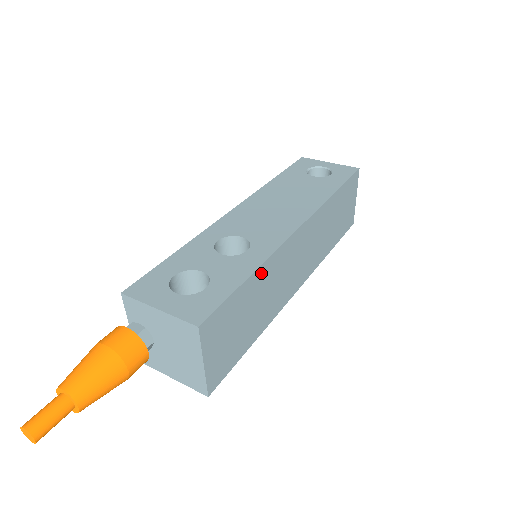
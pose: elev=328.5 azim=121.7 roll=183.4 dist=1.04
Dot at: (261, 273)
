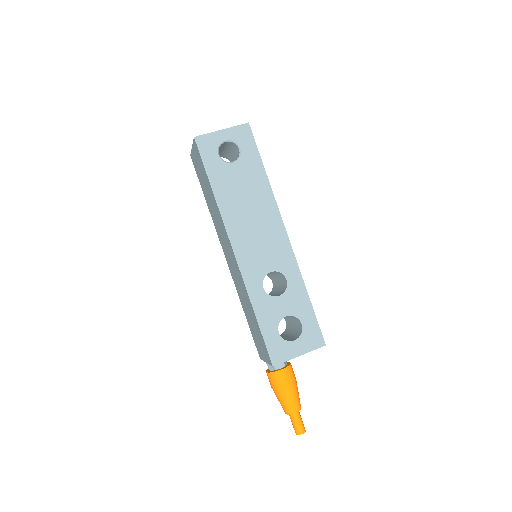
Dot at: occluded
